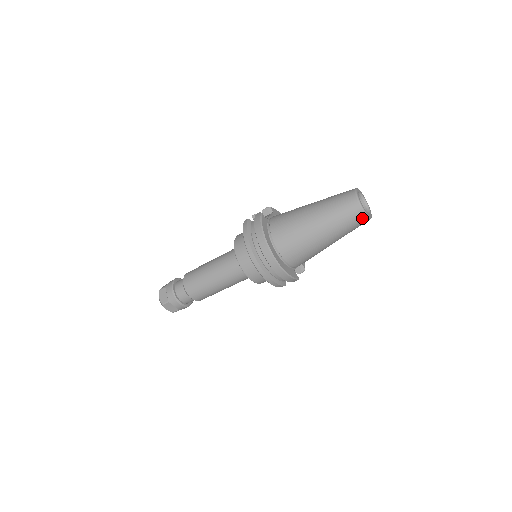
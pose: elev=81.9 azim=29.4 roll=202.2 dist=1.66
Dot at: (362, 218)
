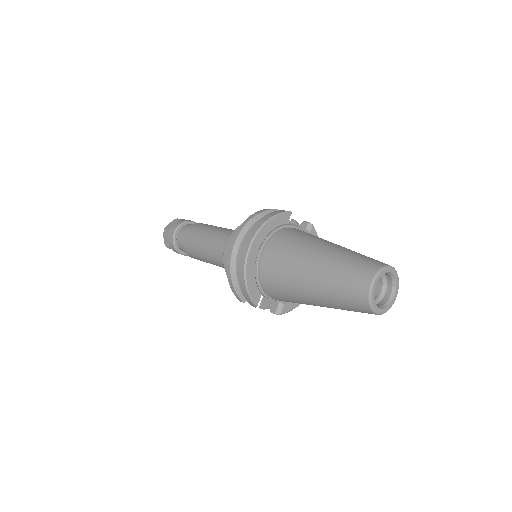
Dot at: (362, 298)
